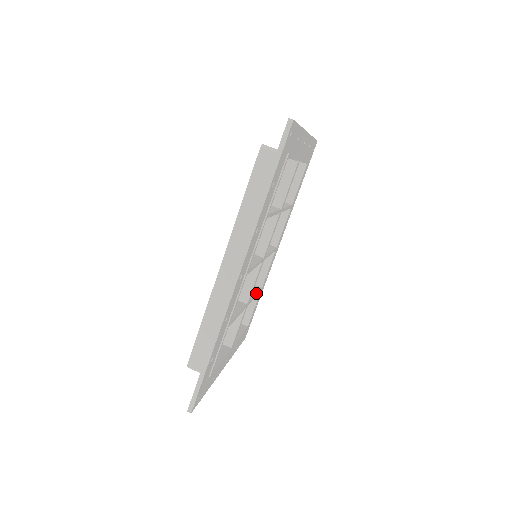
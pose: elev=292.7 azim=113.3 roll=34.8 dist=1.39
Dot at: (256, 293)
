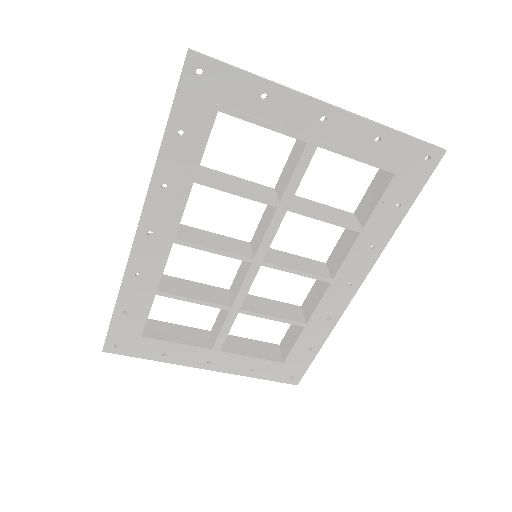
Dot at: (279, 317)
